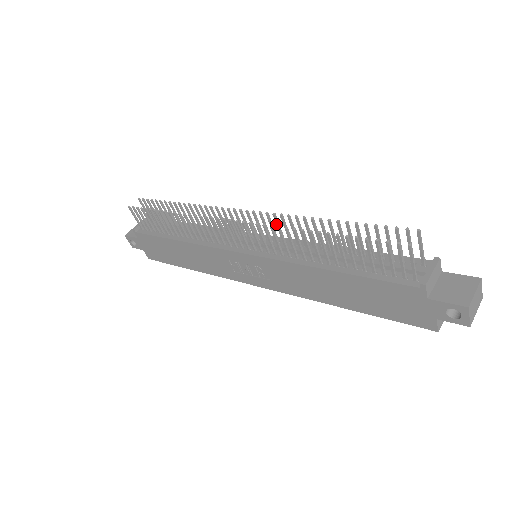
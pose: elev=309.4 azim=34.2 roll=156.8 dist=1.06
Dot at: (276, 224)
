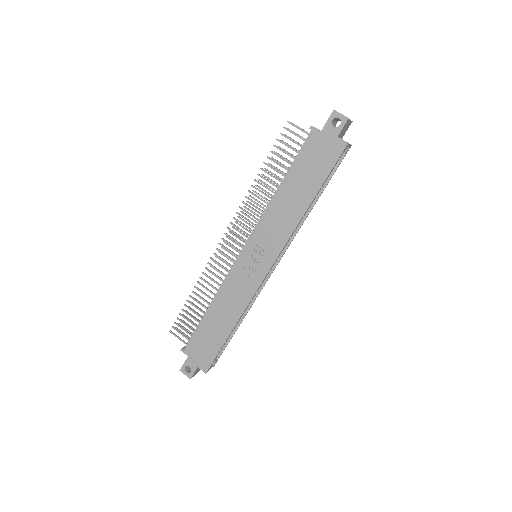
Dot at: occluded
